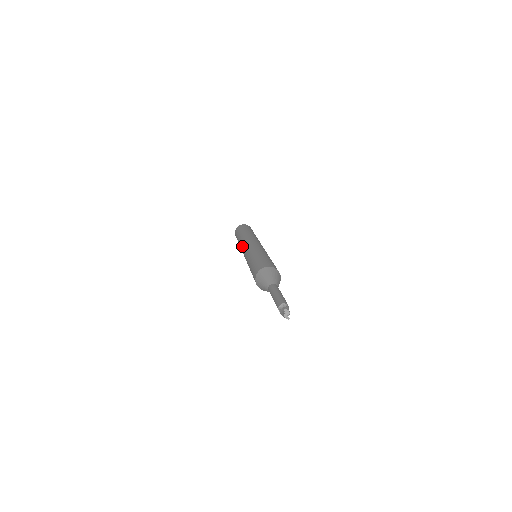
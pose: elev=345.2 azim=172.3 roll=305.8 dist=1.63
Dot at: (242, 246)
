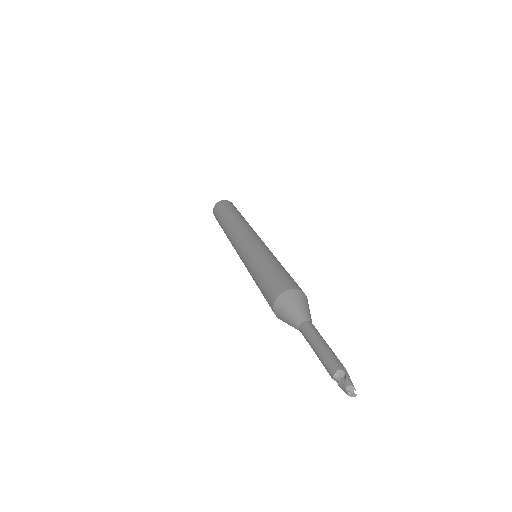
Dot at: (232, 243)
